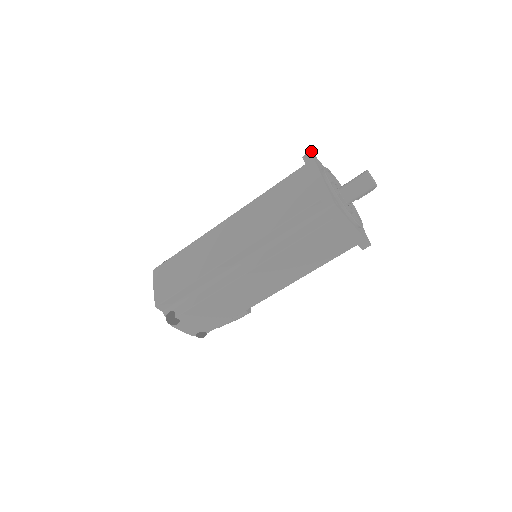
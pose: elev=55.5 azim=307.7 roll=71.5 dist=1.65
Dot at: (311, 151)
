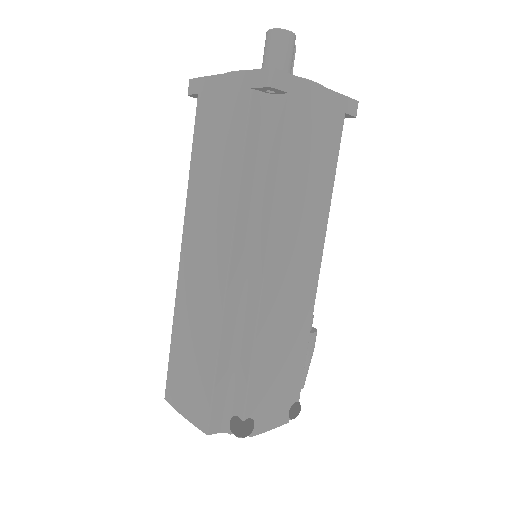
Dot at: (190, 81)
